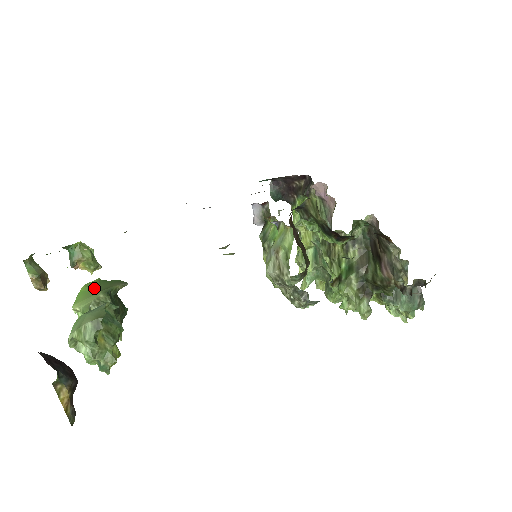
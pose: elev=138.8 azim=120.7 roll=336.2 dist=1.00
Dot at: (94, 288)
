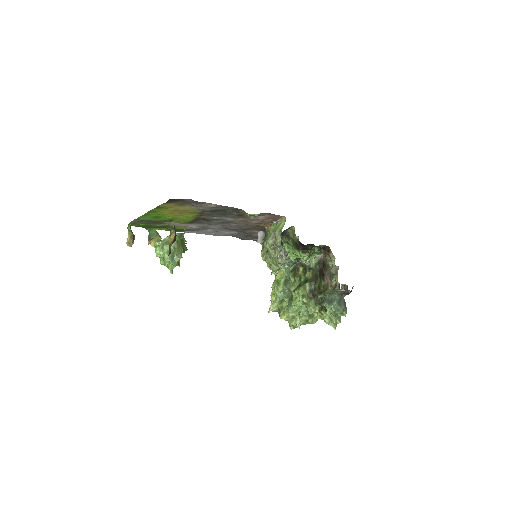
Dot at: occluded
